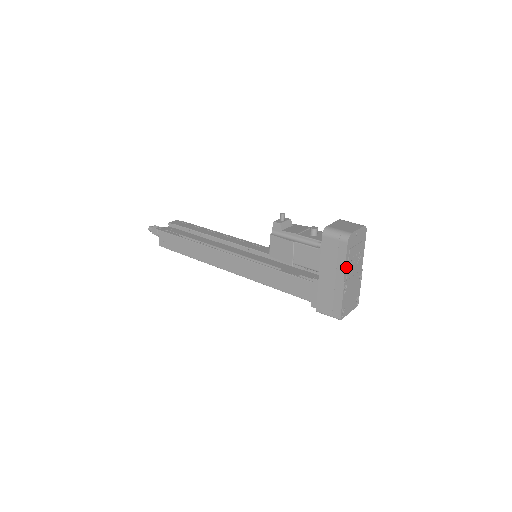
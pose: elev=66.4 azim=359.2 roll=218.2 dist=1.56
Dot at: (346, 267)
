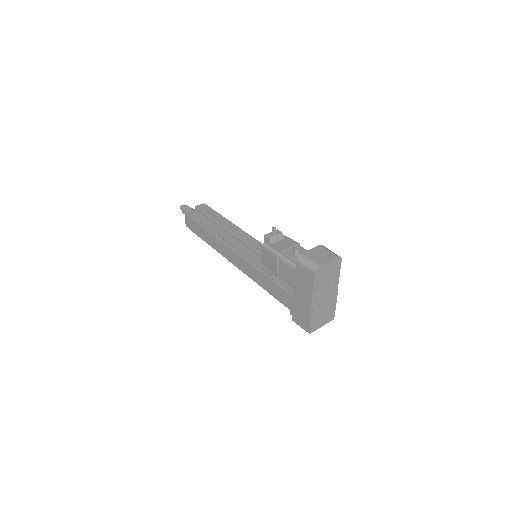
Dot at: (314, 293)
